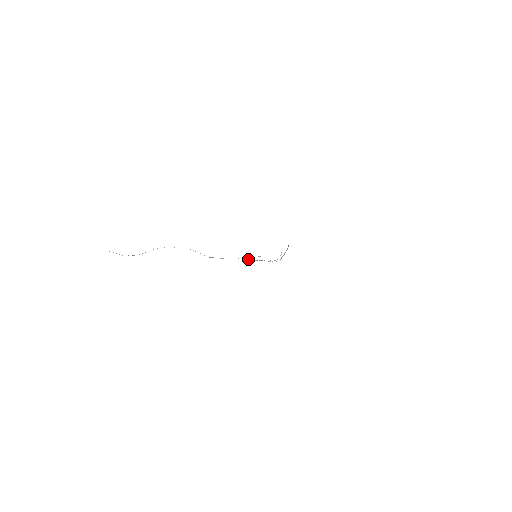
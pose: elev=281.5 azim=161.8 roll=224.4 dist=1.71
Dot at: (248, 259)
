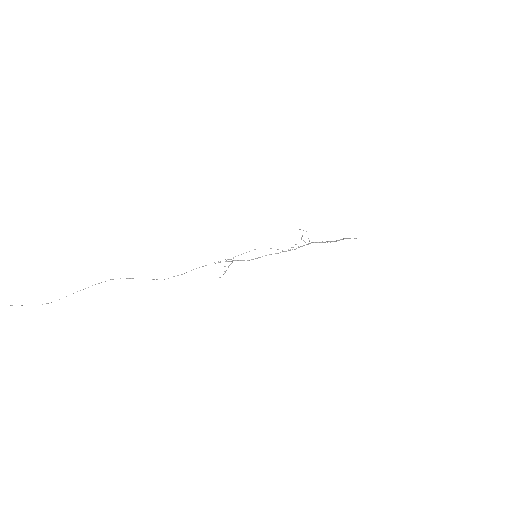
Dot at: (233, 260)
